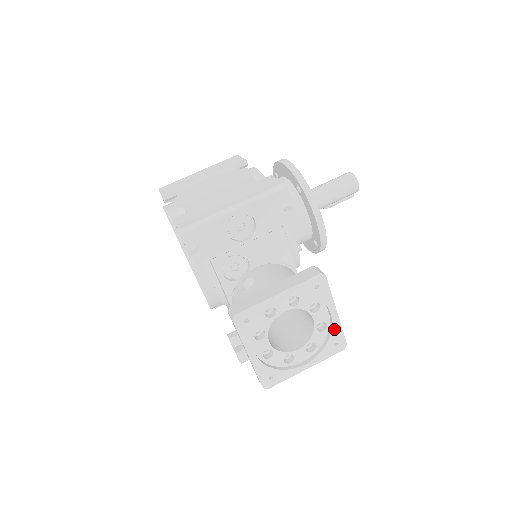
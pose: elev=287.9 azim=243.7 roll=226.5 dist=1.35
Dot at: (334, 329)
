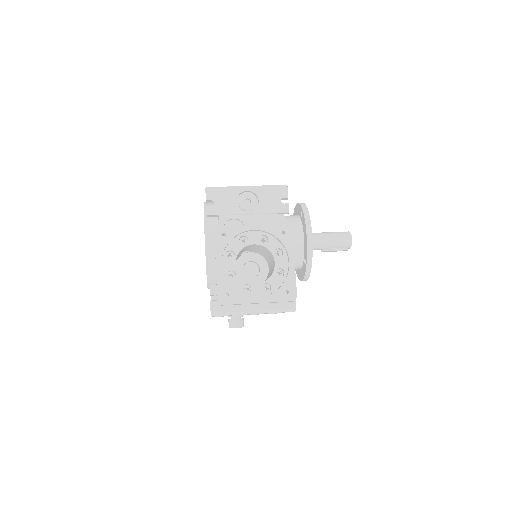
Dot at: (289, 277)
